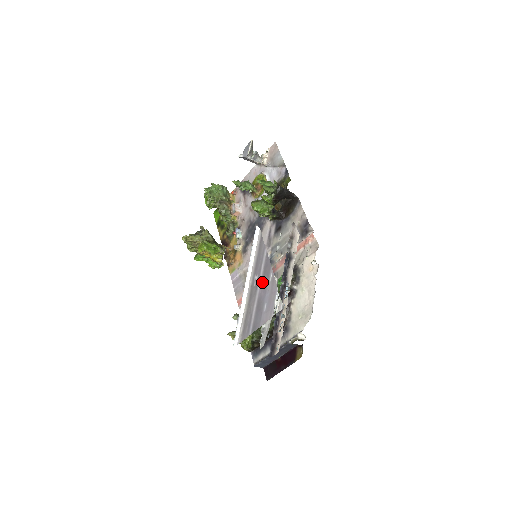
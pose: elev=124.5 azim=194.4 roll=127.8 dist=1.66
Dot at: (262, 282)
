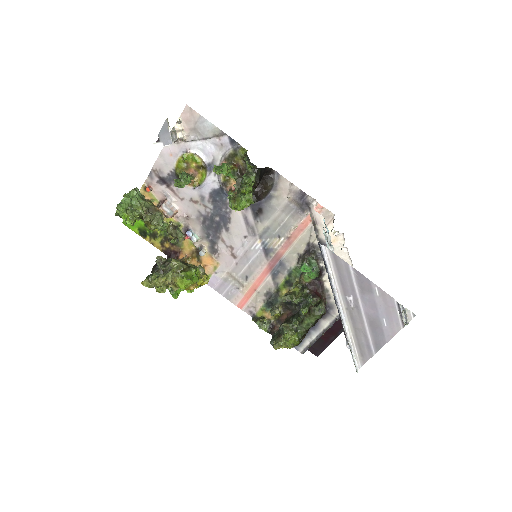
Dot at: (364, 300)
